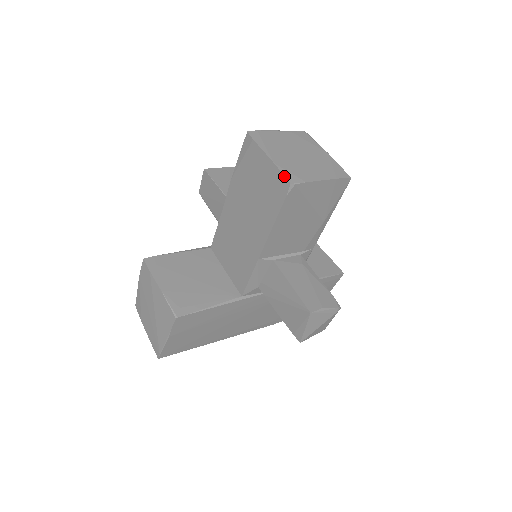
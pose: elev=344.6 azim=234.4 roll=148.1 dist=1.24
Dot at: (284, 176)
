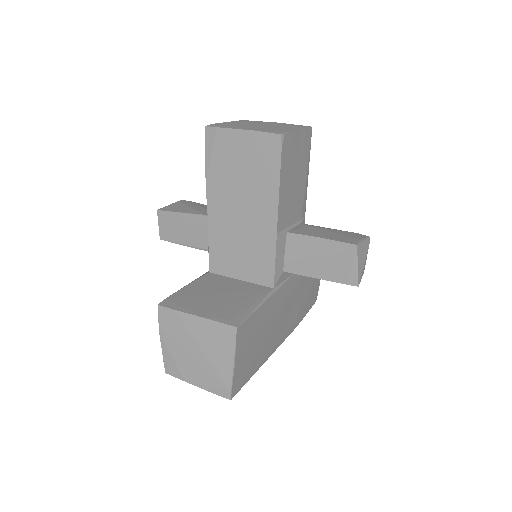
Dot at: (270, 133)
